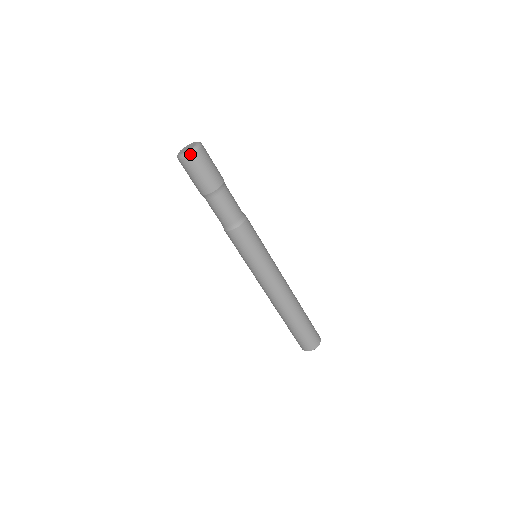
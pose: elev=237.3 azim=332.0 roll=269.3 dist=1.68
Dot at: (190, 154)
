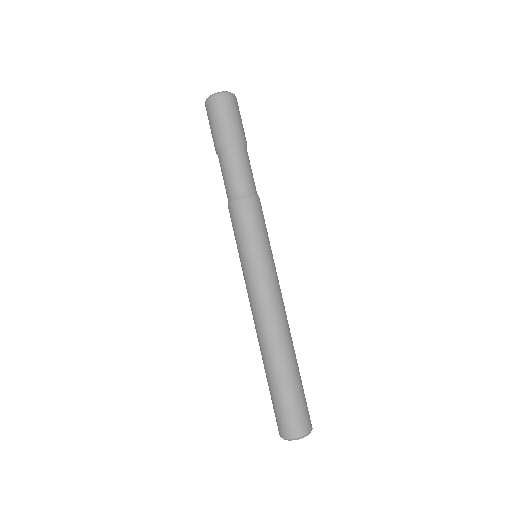
Dot at: (223, 93)
